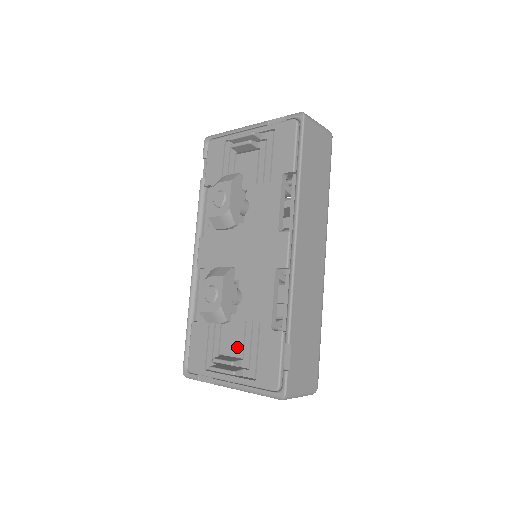
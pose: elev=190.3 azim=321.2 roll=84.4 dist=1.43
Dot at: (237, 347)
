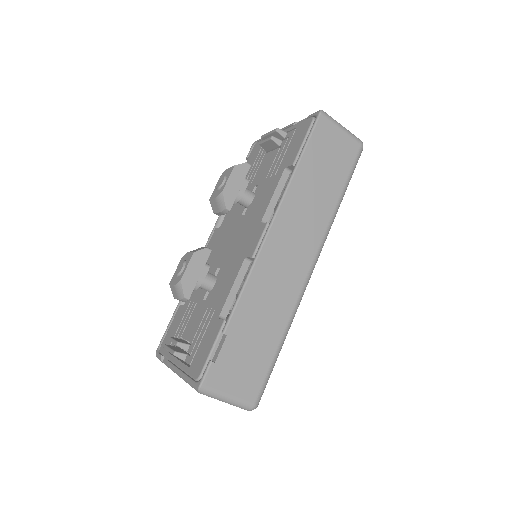
Dot at: (193, 332)
